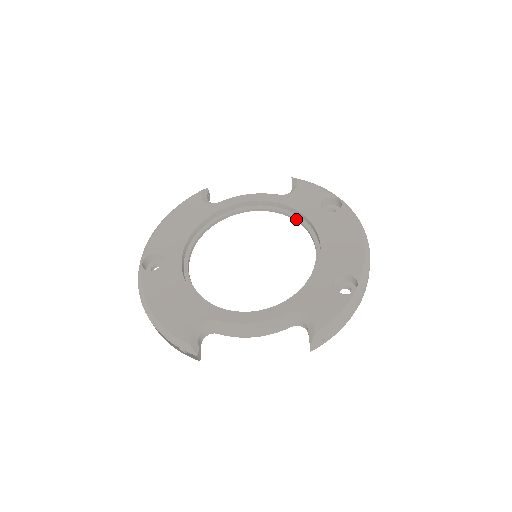
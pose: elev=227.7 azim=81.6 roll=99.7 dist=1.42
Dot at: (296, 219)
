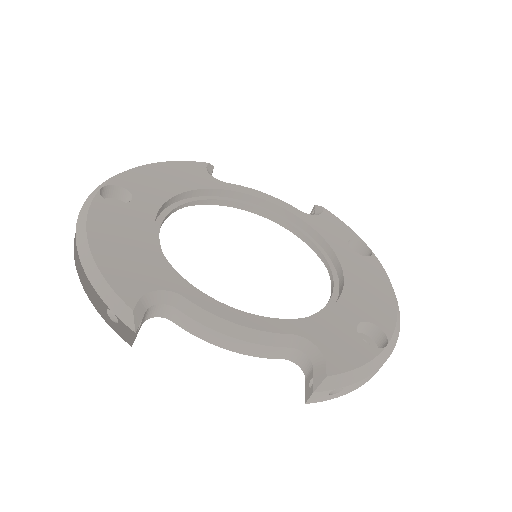
Dot at: (313, 244)
